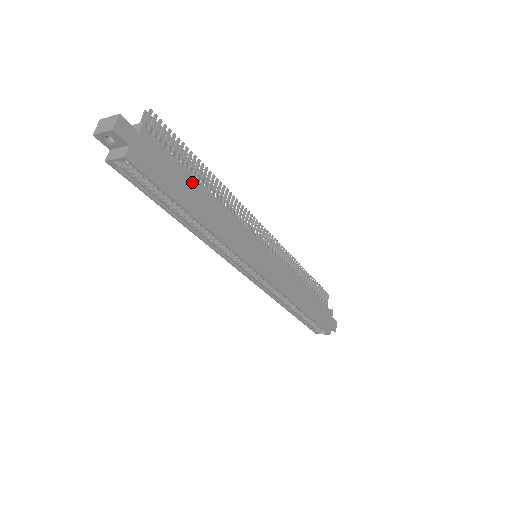
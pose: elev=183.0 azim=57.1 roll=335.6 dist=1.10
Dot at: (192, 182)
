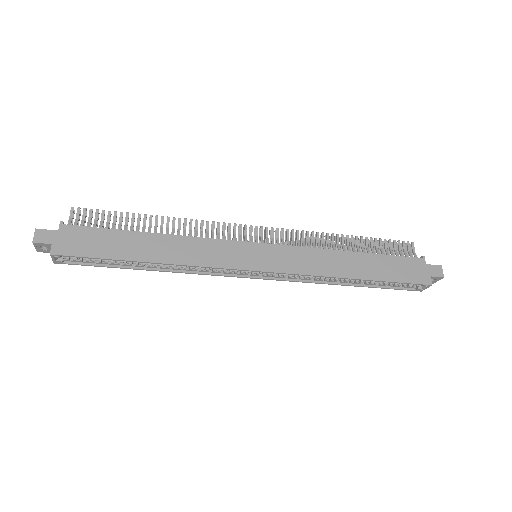
Dot at: (129, 236)
